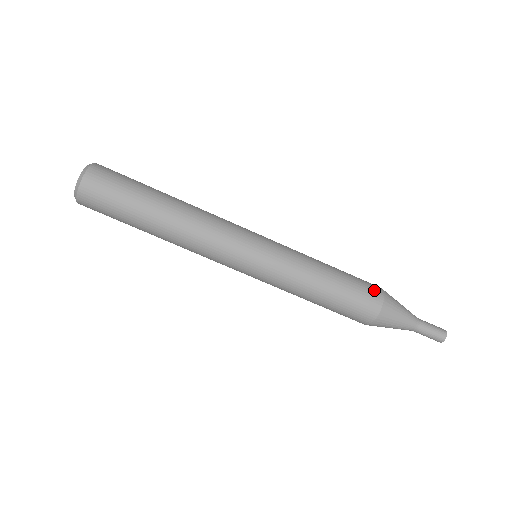
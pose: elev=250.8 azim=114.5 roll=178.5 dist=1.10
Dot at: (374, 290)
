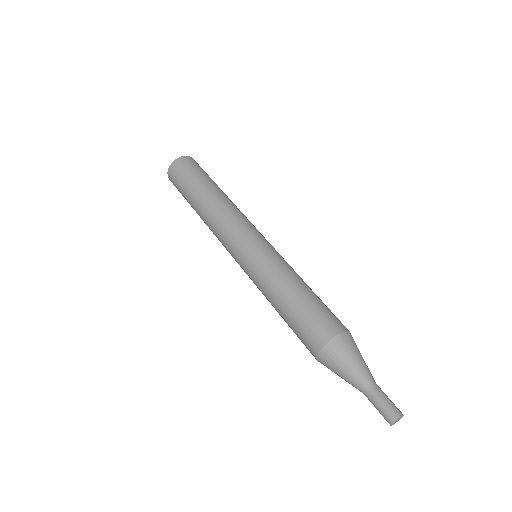
Dot at: (339, 322)
